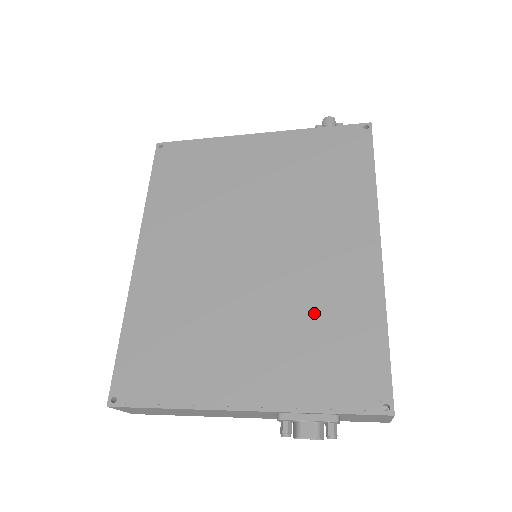
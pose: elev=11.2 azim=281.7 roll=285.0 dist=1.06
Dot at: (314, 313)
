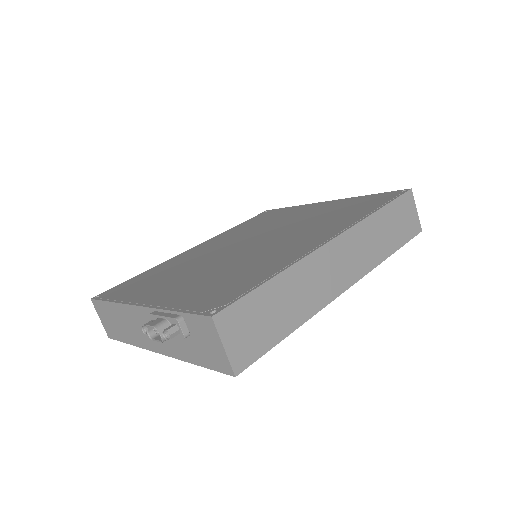
Dot at: (242, 267)
